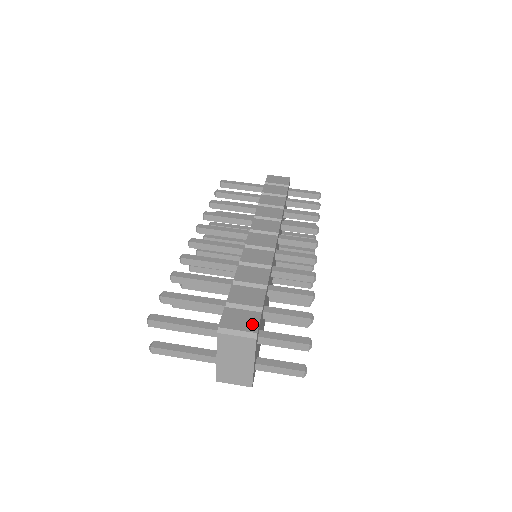
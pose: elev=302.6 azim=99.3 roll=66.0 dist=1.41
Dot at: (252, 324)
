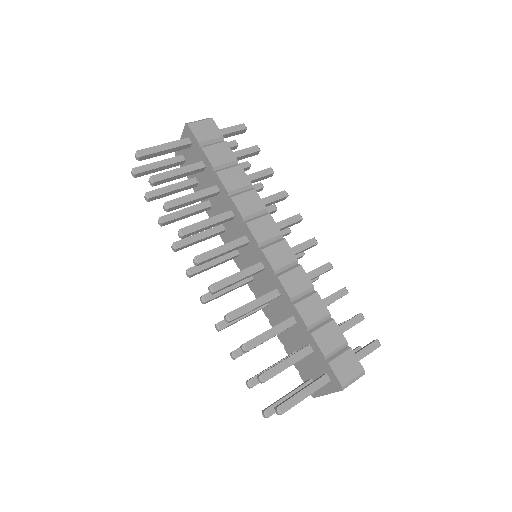
Dot at: (356, 365)
